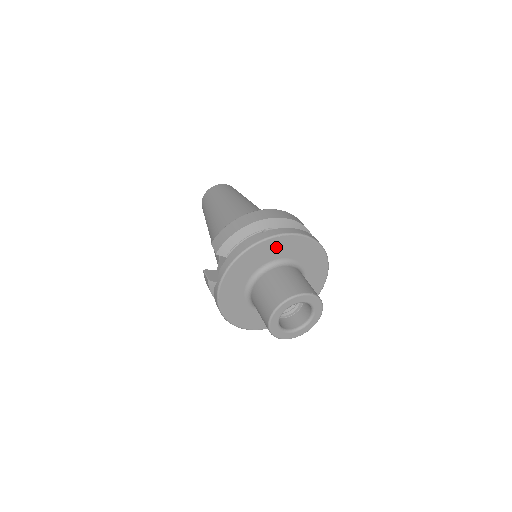
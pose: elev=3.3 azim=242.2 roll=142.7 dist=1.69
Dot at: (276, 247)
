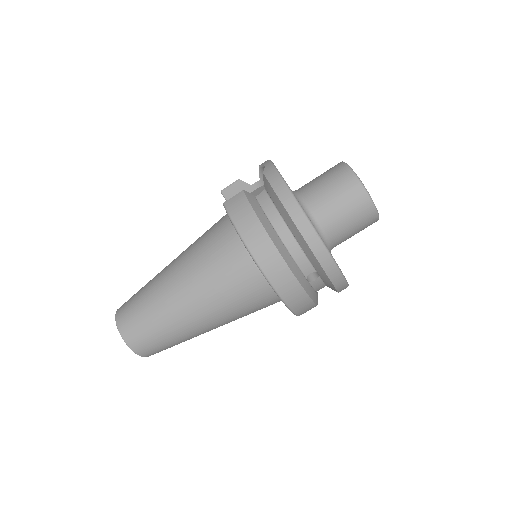
Dot at: occluded
